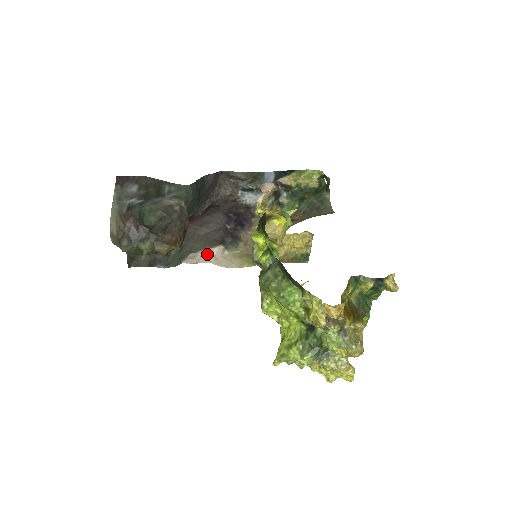
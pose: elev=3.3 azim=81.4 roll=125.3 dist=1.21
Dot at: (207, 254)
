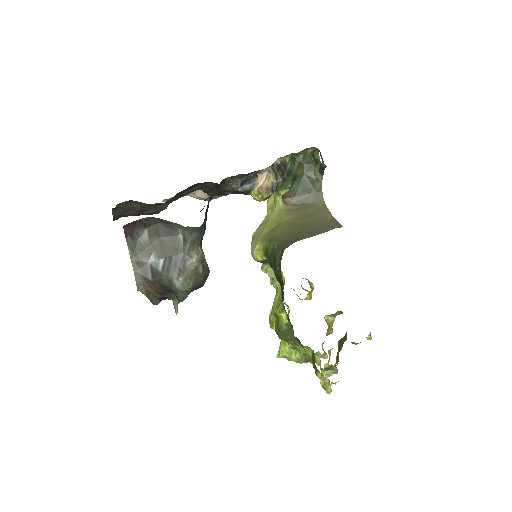
Dot at: (187, 194)
